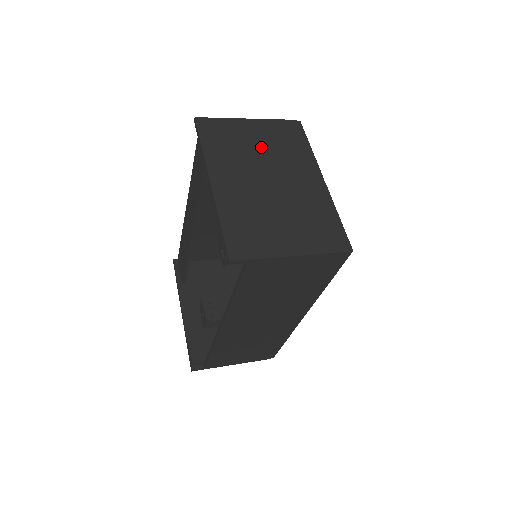
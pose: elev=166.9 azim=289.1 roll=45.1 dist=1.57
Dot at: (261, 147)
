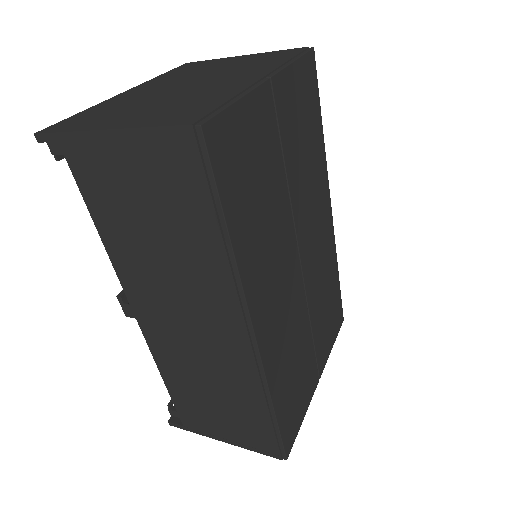
Dot at: (224, 67)
